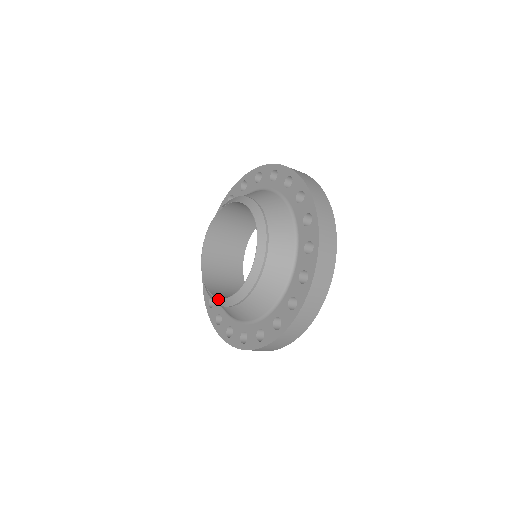
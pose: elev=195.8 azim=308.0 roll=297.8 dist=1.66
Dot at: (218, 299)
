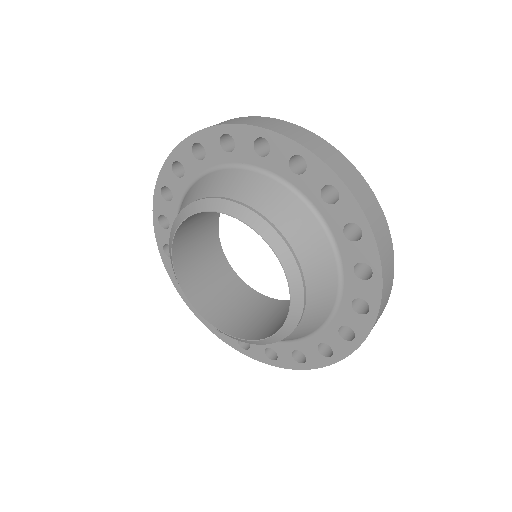
Dot at: (216, 328)
